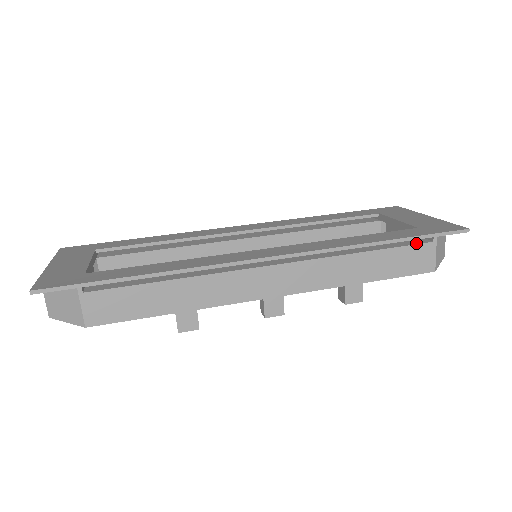
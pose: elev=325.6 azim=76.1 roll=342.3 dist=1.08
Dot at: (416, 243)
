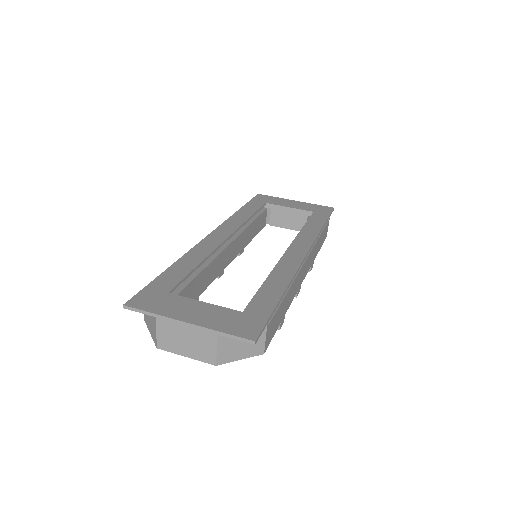
Dot at: (326, 223)
